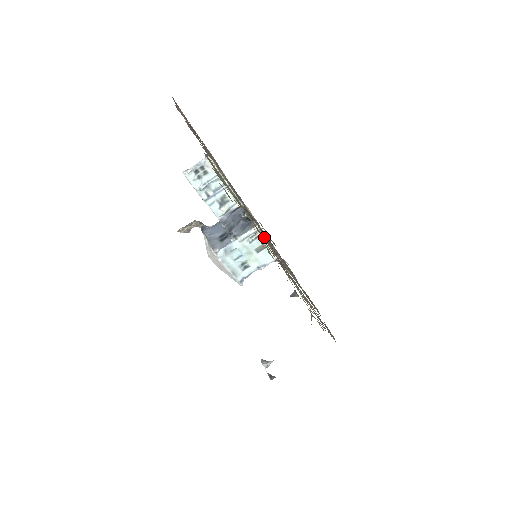
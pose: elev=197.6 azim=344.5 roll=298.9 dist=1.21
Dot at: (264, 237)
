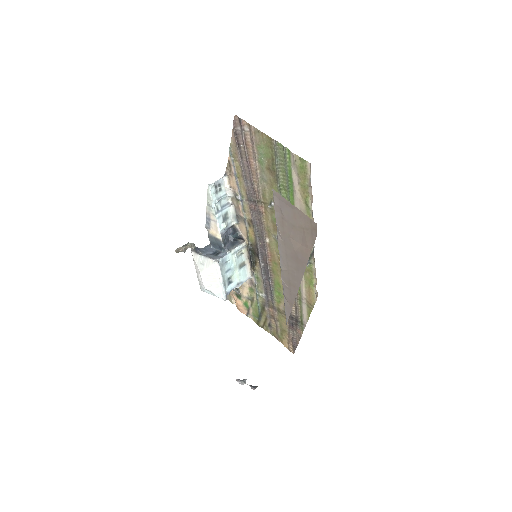
Dot at: (246, 254)
